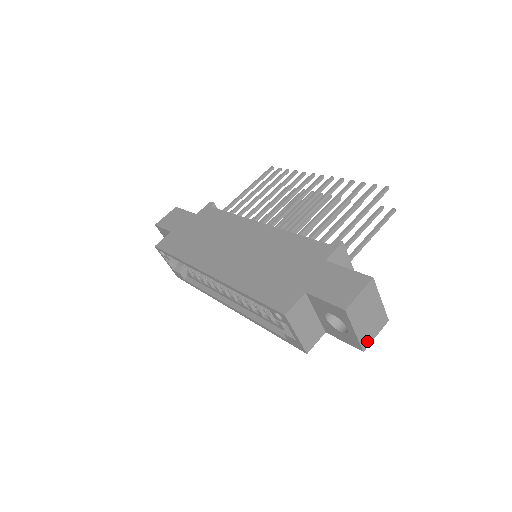
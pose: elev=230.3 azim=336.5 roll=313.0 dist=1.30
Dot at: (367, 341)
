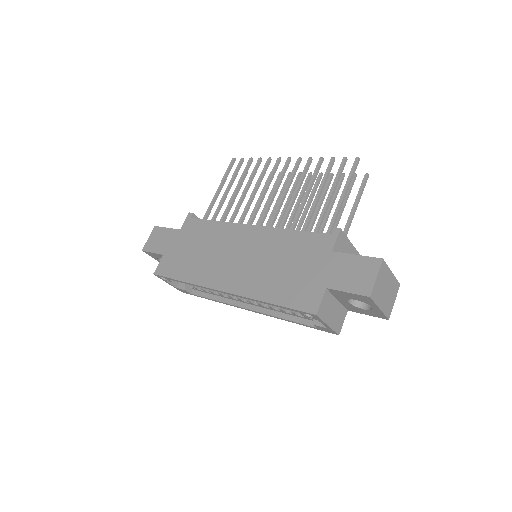
Dot at: (389, 310)
